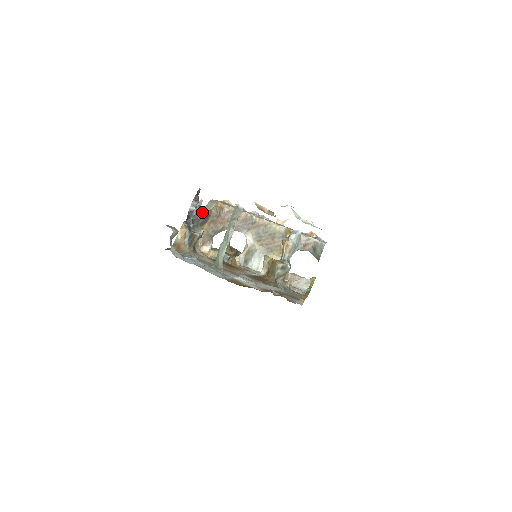
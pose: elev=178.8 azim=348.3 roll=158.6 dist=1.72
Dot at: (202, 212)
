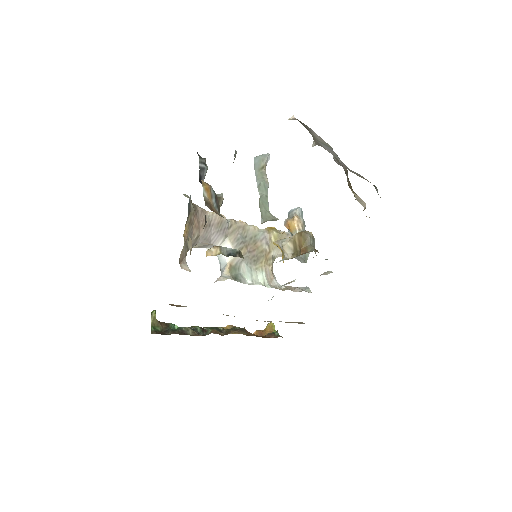
Dot at: (190, 196)
